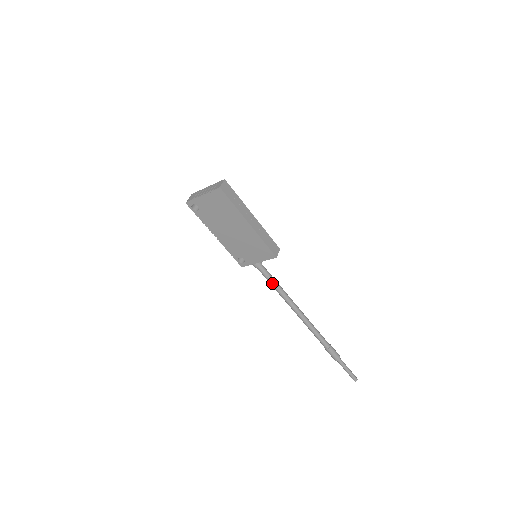
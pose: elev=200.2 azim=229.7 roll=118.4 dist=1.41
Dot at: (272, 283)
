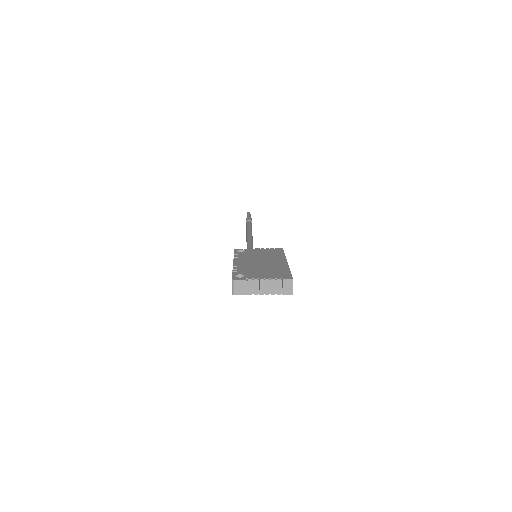
Dot at: occluded
